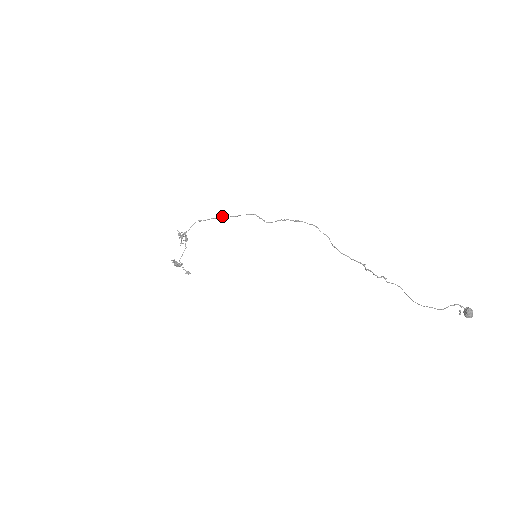
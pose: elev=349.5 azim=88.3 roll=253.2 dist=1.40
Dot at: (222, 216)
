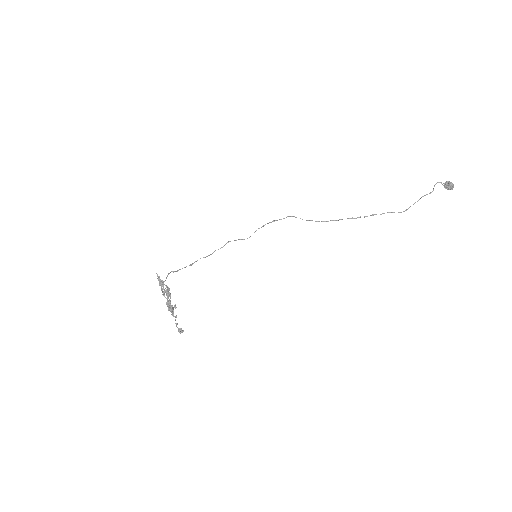
Dot at: (195, 261)
